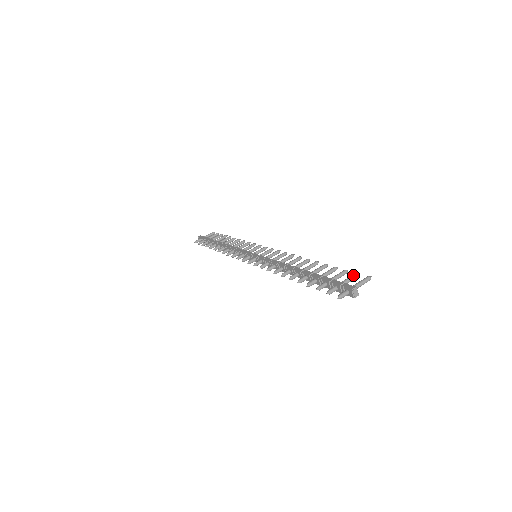
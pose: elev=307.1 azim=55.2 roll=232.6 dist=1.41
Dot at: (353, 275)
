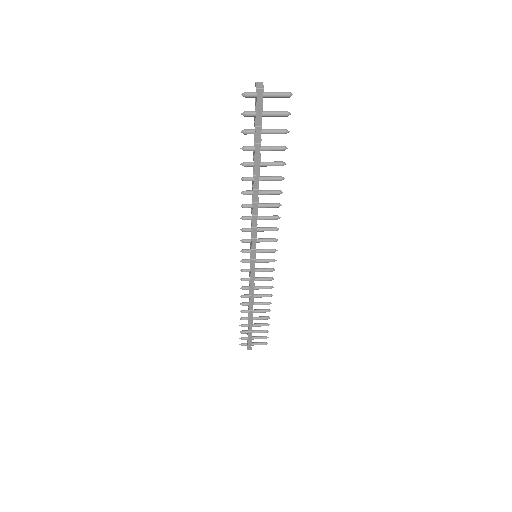
Dot at: (281, 111)
